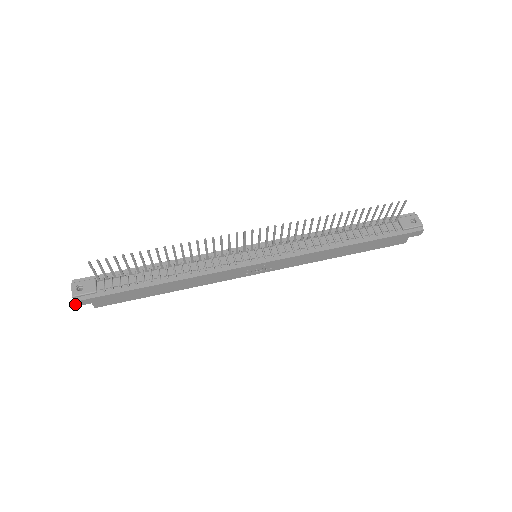
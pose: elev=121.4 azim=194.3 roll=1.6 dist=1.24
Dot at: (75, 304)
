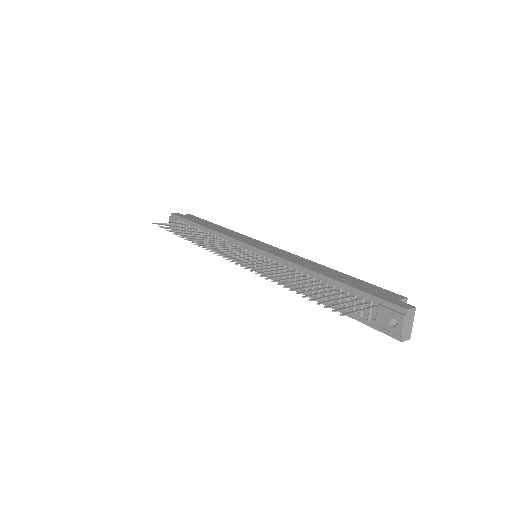
Dot at: occluded
